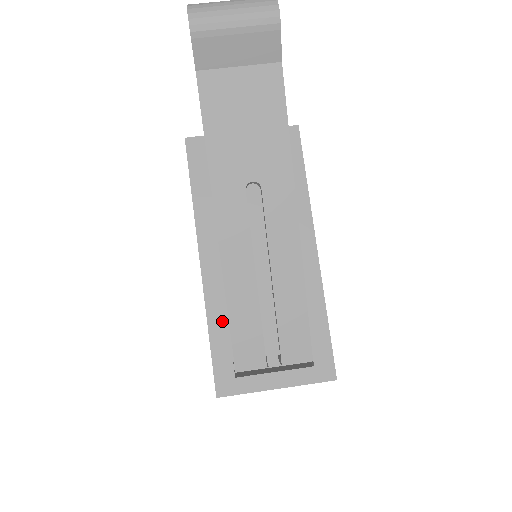
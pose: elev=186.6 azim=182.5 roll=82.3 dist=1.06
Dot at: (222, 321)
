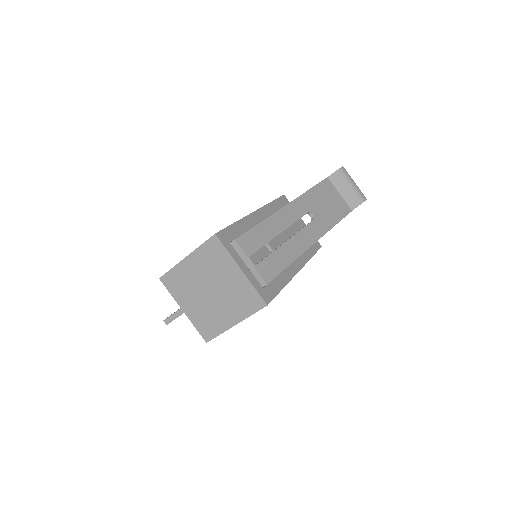
Dot at: (245, 228)
